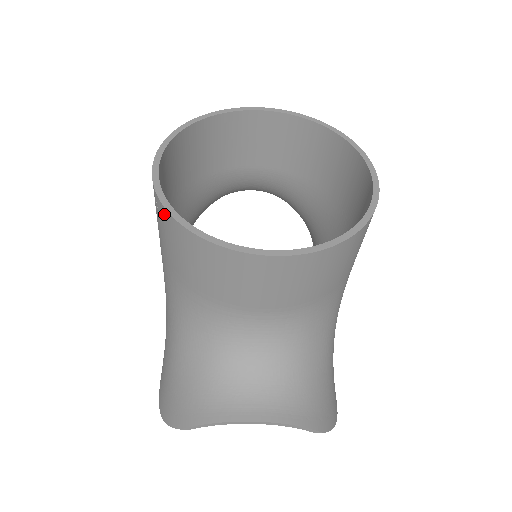
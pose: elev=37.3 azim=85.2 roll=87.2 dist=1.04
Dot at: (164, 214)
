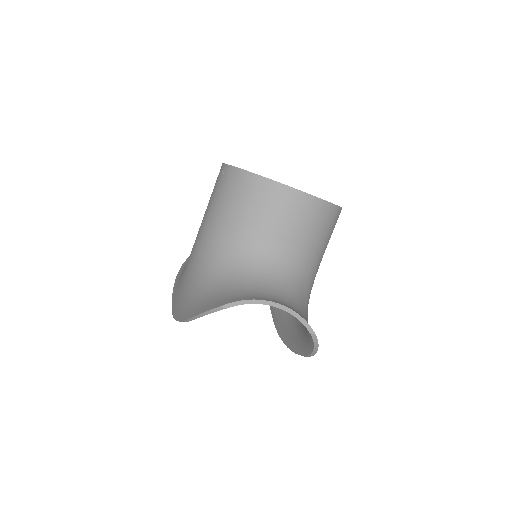
Dot at: (236, 173)
